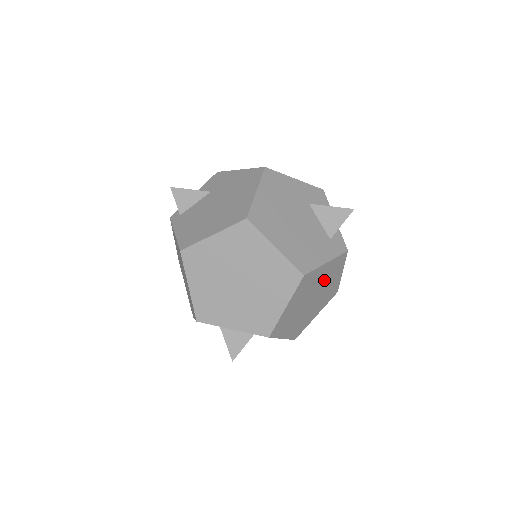
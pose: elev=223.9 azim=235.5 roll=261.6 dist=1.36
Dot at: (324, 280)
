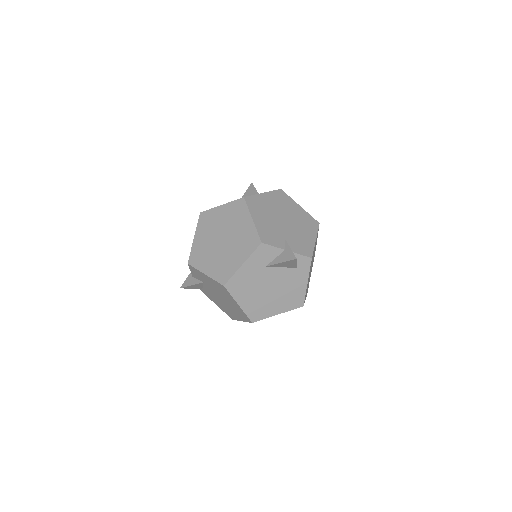
Dot at: occluded
